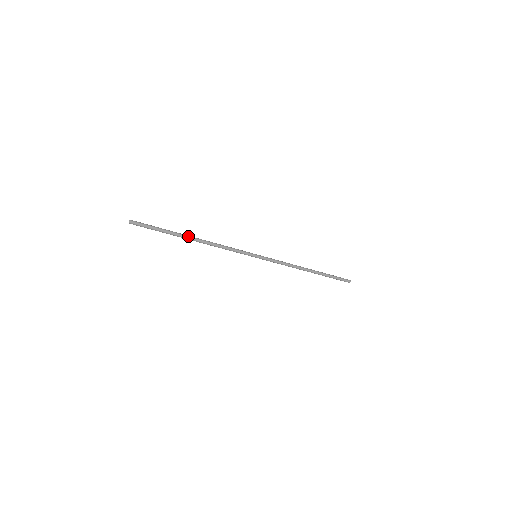
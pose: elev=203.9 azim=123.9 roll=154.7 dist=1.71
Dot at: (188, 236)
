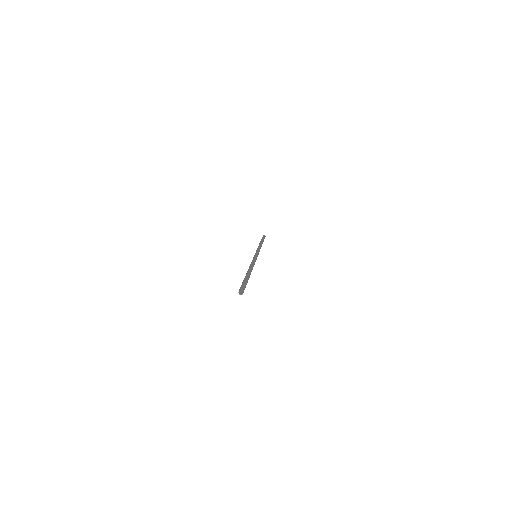
Dot at: occluded
